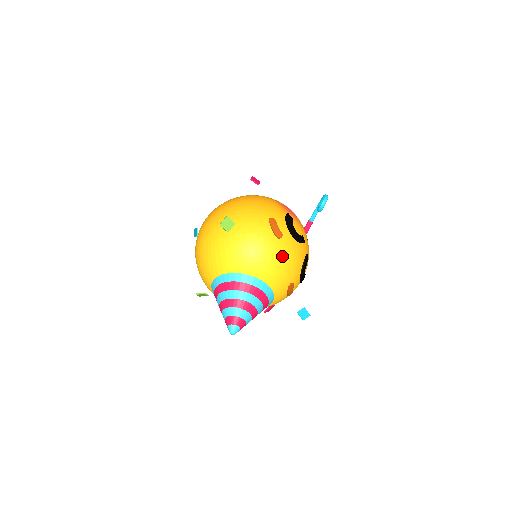
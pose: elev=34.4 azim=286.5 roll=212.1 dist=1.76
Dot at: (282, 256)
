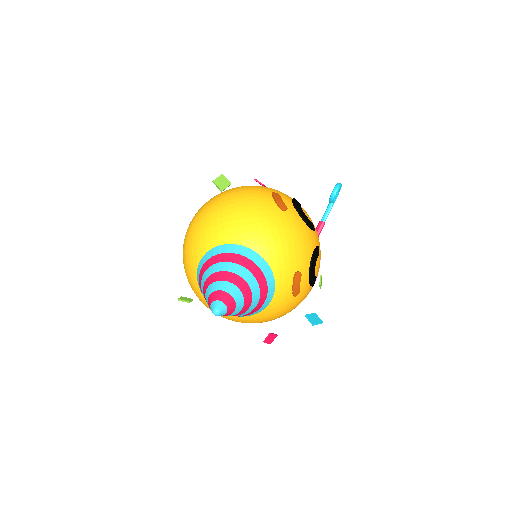
Dot at: (286, 230)
